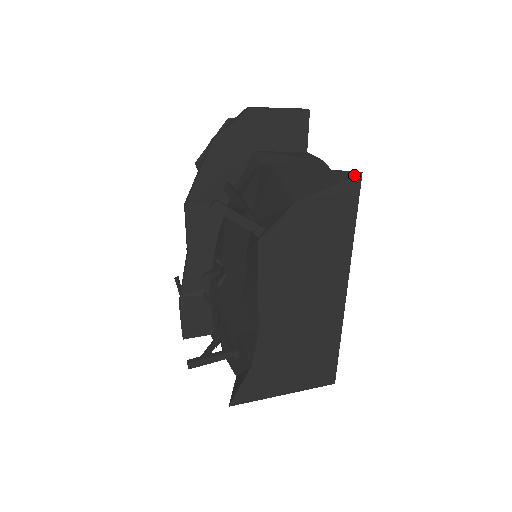
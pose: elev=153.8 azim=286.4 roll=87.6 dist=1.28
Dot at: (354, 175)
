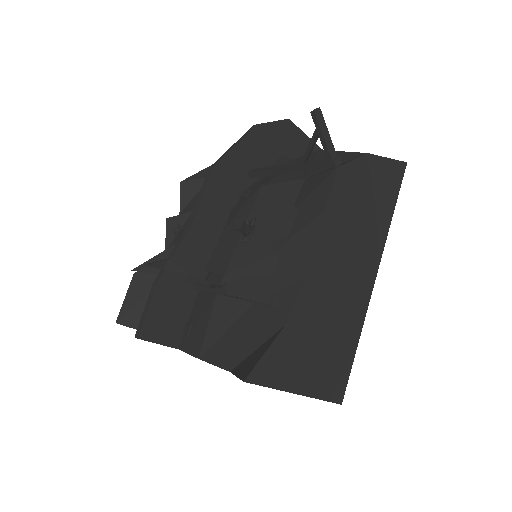
Dot at: (402, 161)
